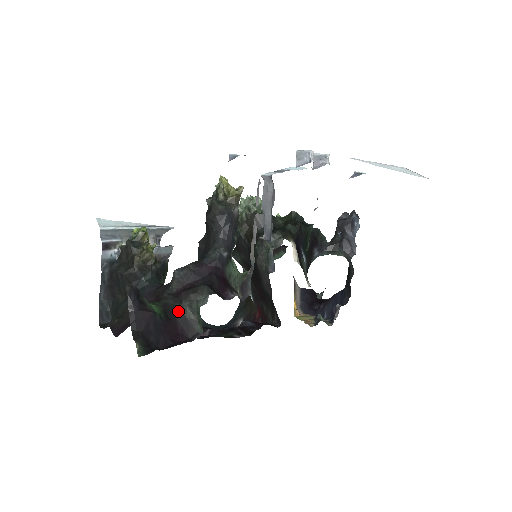
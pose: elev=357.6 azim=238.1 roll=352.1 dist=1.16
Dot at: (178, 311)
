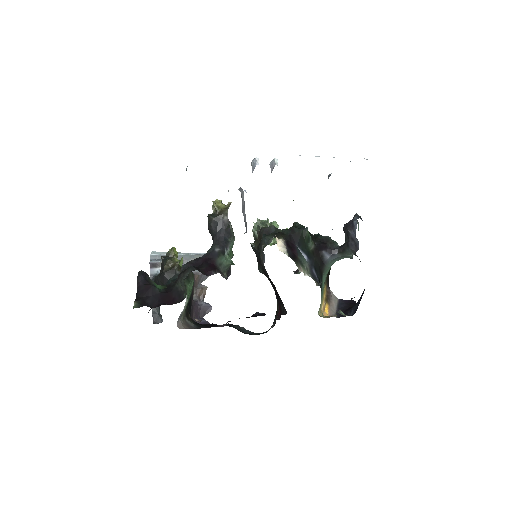
Dot at: (175, 287)
